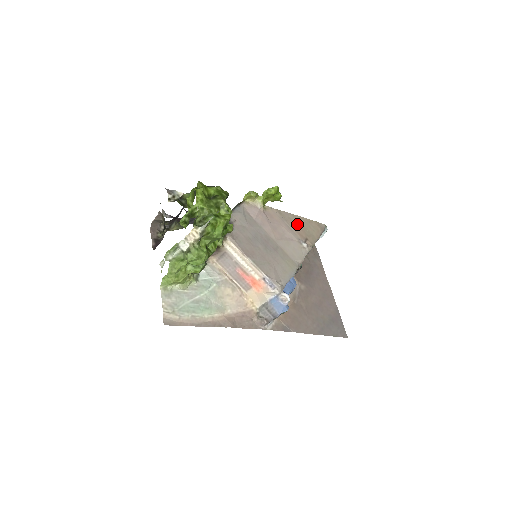
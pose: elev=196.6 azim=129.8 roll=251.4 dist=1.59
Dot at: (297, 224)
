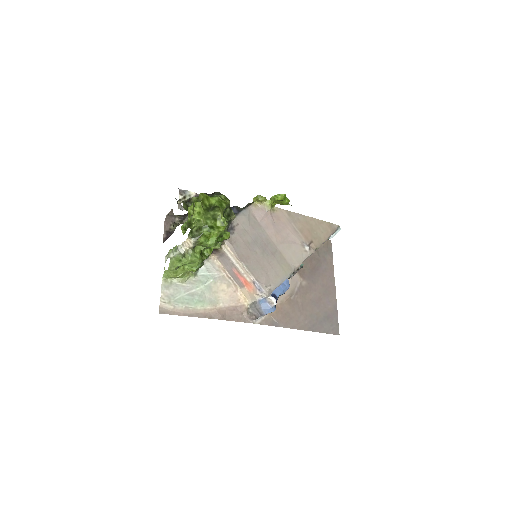
Dot at: (305, 226)
